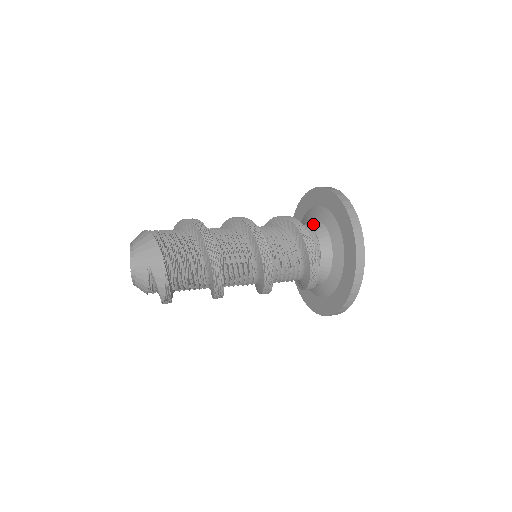
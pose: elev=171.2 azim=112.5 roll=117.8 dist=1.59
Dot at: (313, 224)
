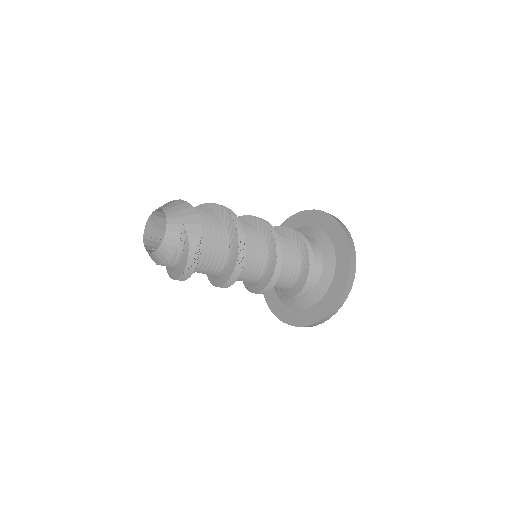
Dot at: occluded
